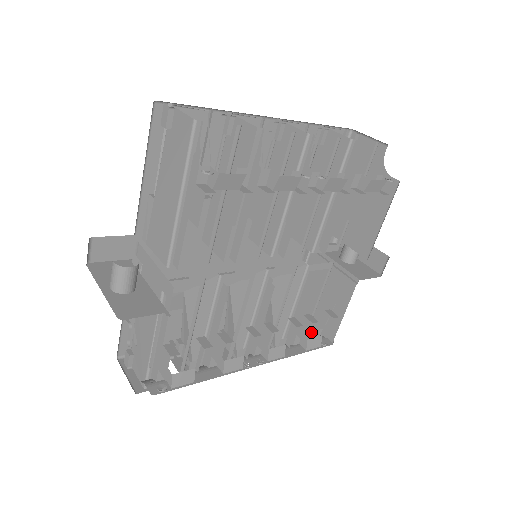
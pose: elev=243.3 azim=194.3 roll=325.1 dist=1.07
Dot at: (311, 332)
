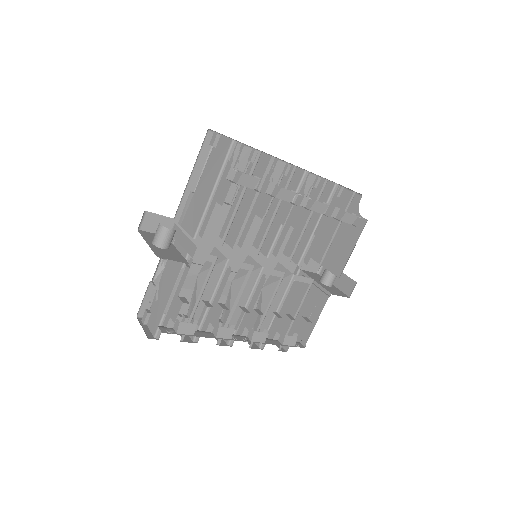
Dot at: occluded
